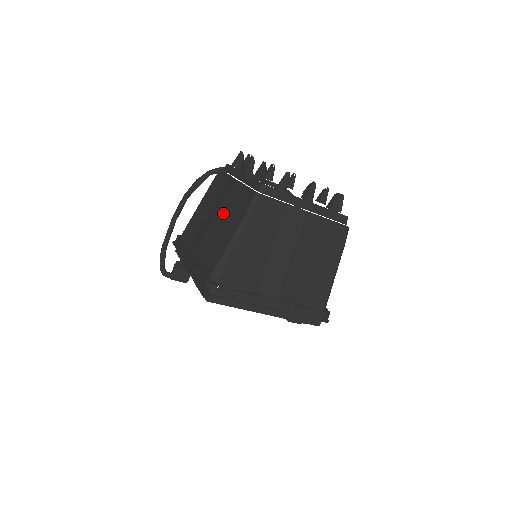
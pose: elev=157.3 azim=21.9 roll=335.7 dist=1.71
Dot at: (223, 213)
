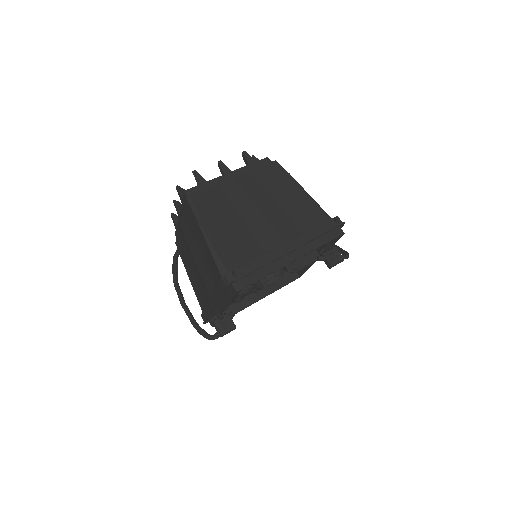
Dot at: (193, 246)
